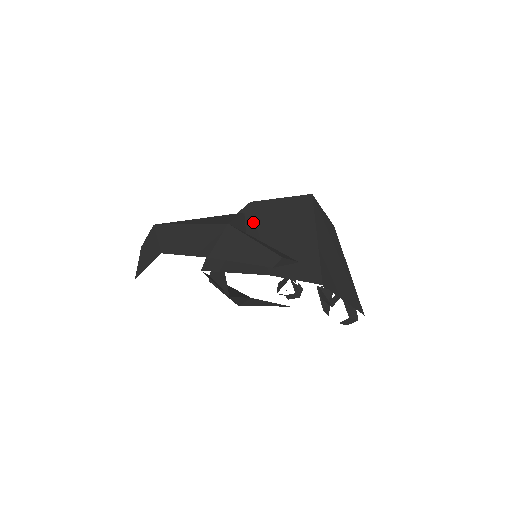
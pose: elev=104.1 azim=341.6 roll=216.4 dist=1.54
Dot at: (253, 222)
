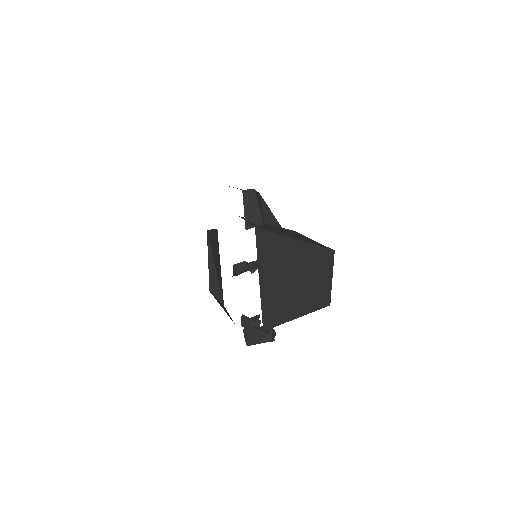
Dot at: occluded
